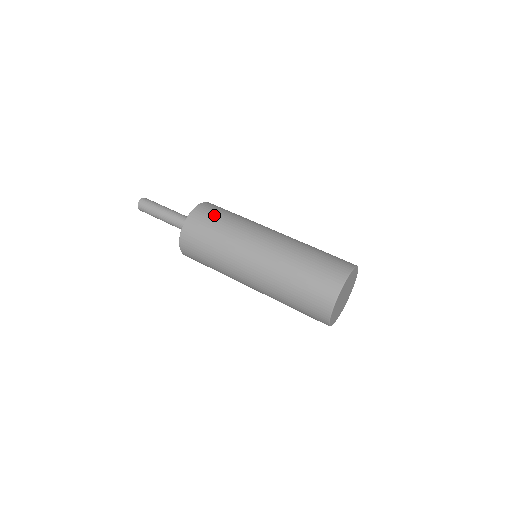
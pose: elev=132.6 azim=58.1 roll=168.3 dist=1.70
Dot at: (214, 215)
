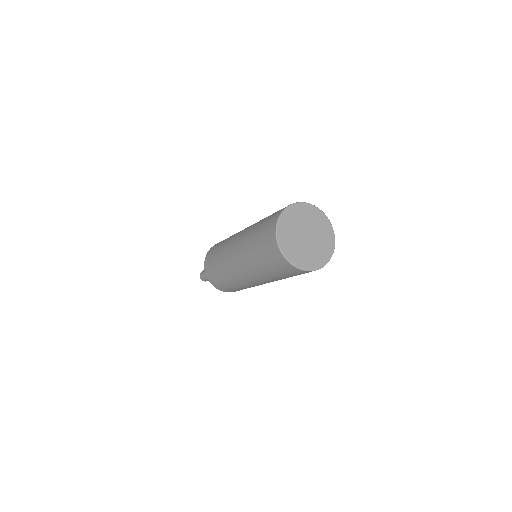
Dot at: occluded
